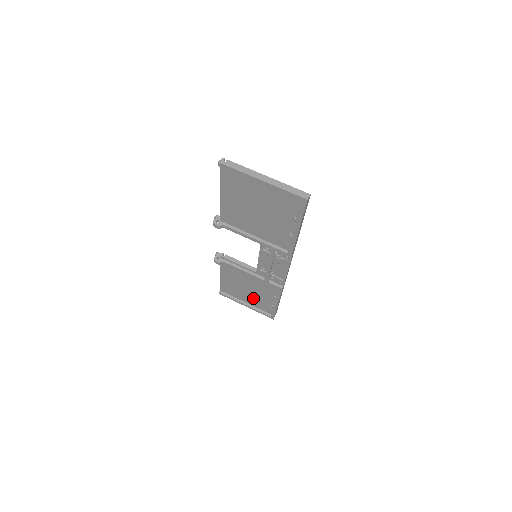
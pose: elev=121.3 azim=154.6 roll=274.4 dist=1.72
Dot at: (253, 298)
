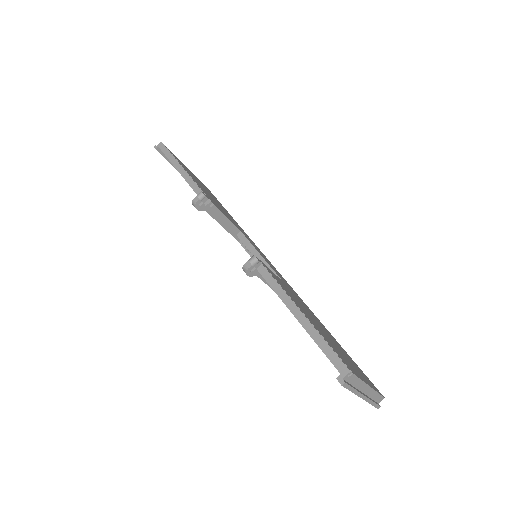
Dot at: occluded
